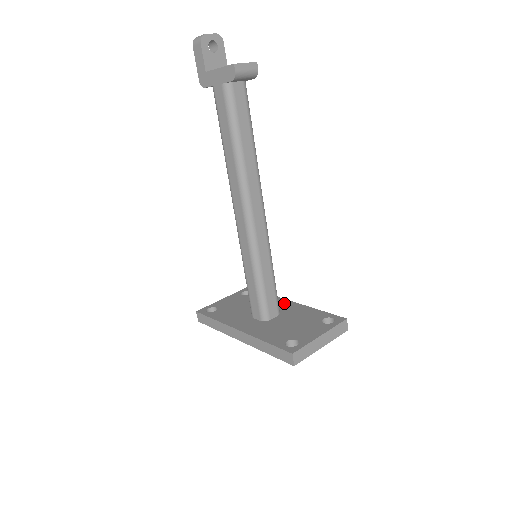
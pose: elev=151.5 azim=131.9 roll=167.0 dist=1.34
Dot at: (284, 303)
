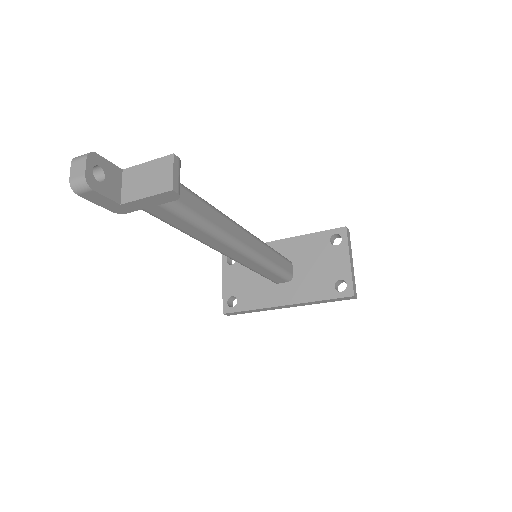
Dot at: (278, 247)
